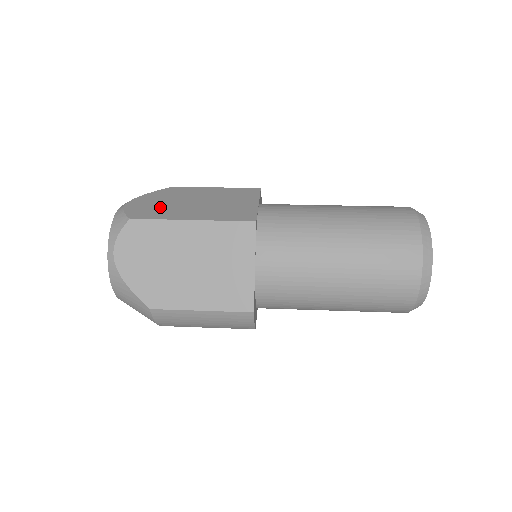
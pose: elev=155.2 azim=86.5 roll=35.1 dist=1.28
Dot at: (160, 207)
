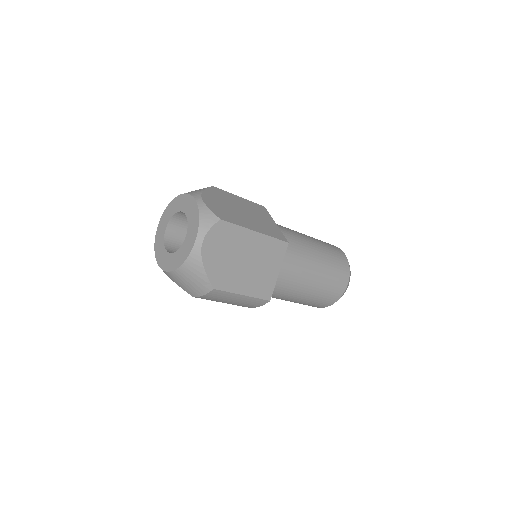
Dot at: (227, 211)
